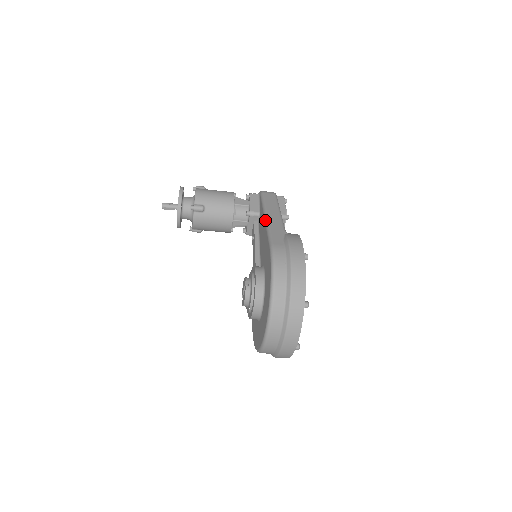
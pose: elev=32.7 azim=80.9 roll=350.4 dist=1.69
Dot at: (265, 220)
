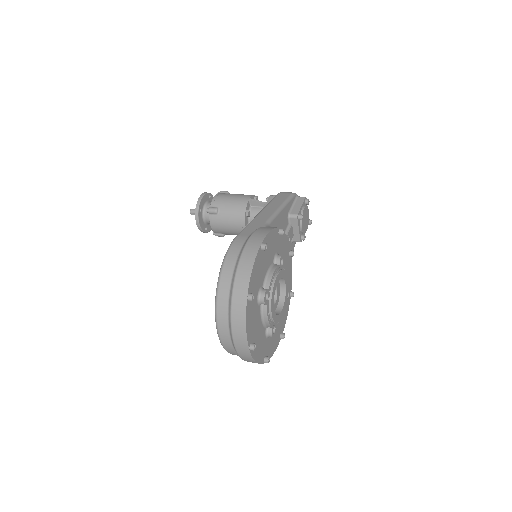
Dot at: occluded
